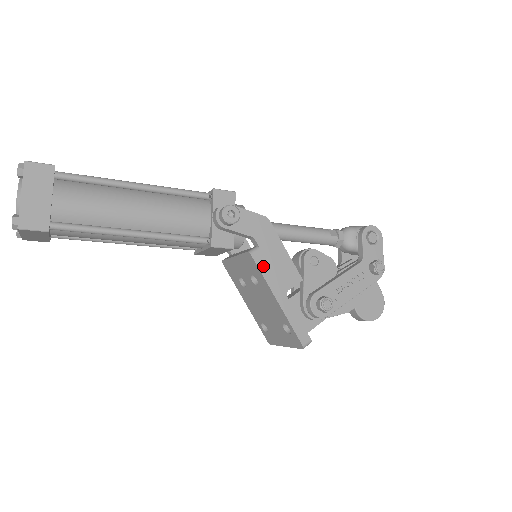
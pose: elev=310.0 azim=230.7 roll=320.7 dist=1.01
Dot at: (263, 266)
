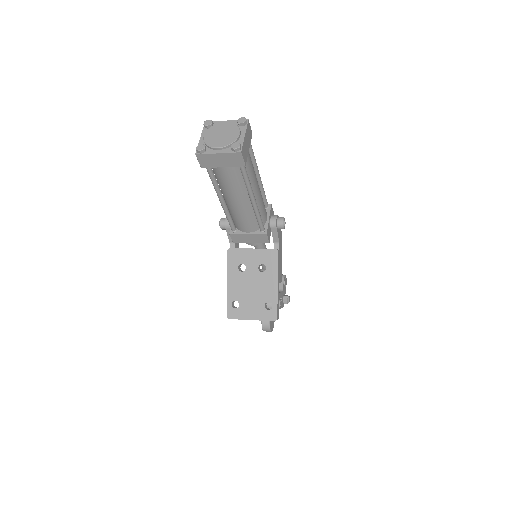
Dot at: (278, 261)
